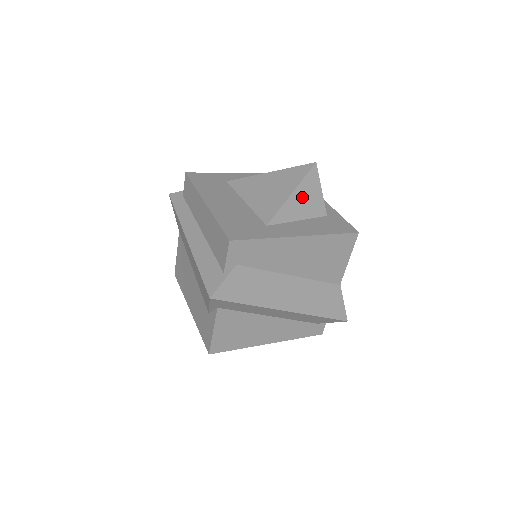
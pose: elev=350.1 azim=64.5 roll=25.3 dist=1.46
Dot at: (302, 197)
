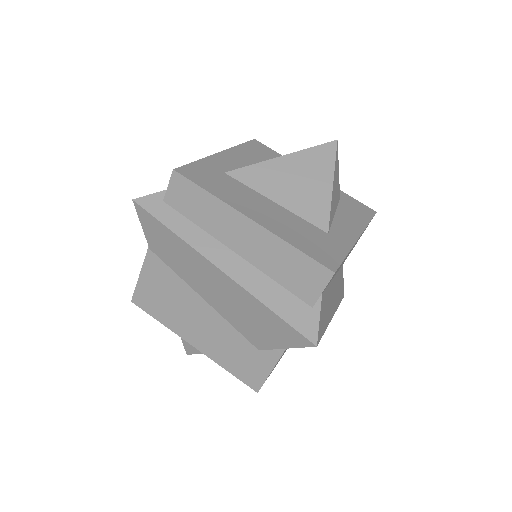
Dot at: (335, 186)
